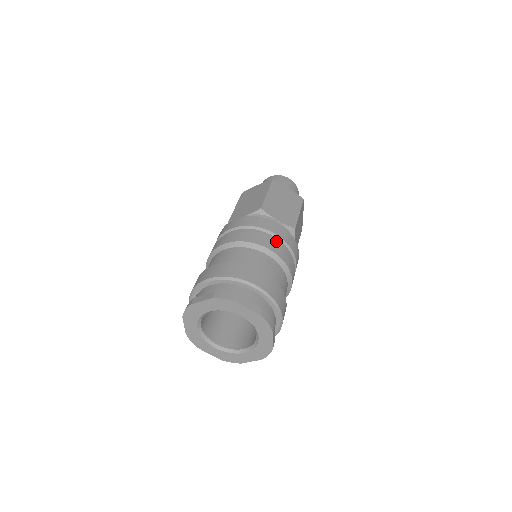
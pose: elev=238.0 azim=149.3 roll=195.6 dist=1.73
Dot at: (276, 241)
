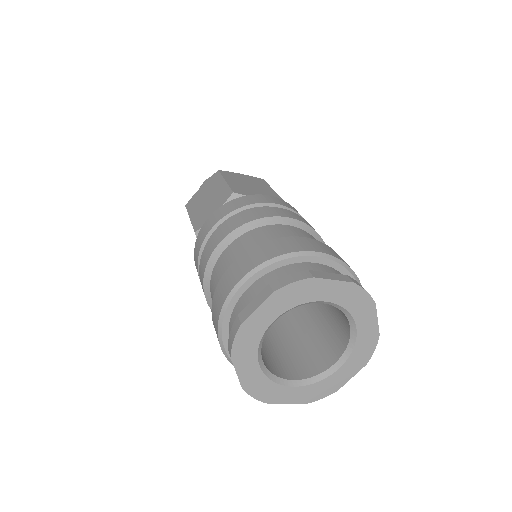
Dot at: occluded
